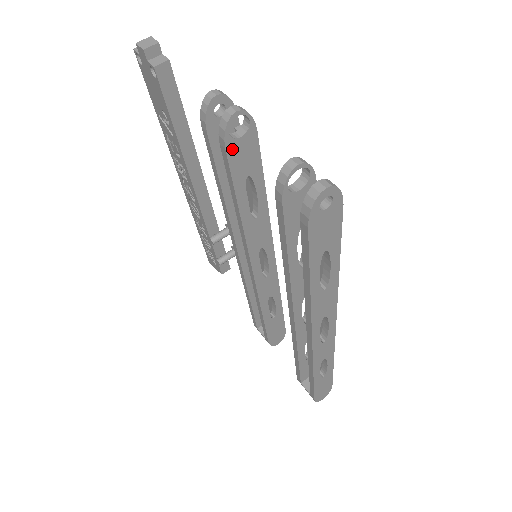
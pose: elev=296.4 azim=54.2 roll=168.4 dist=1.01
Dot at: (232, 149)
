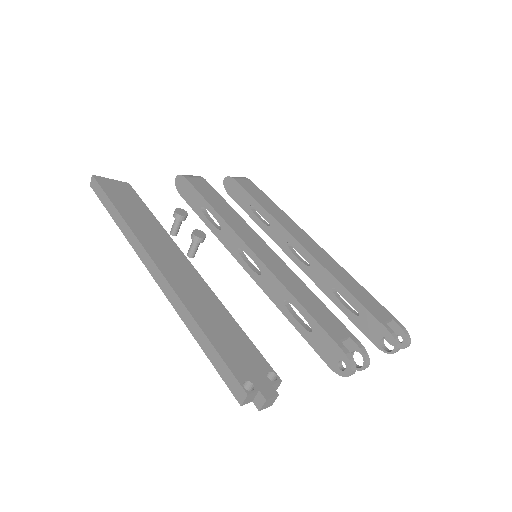
Dot at: occluded
